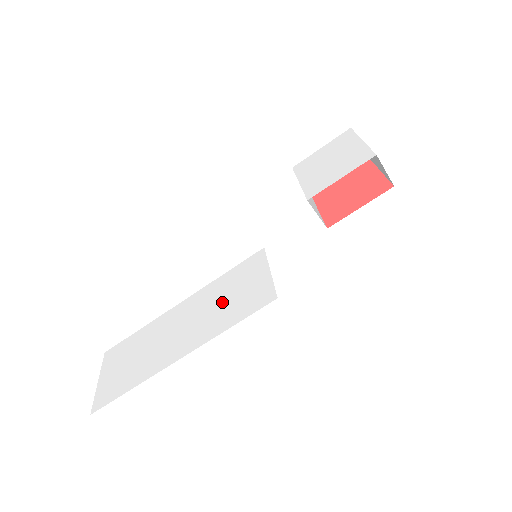
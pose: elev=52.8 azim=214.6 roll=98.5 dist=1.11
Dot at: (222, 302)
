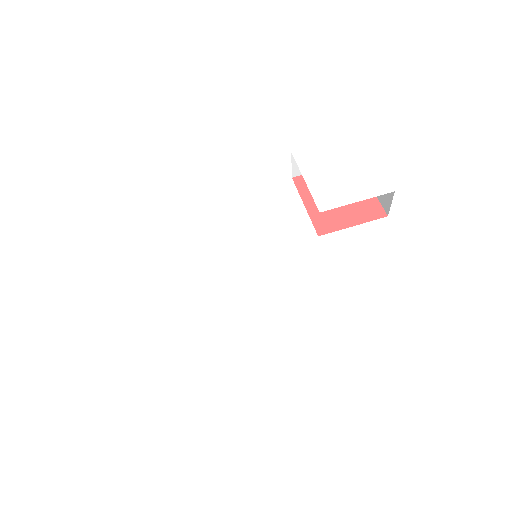
Dot at: (230, 311)
